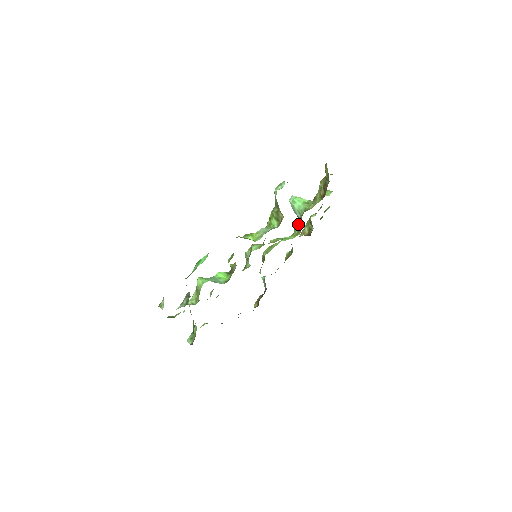
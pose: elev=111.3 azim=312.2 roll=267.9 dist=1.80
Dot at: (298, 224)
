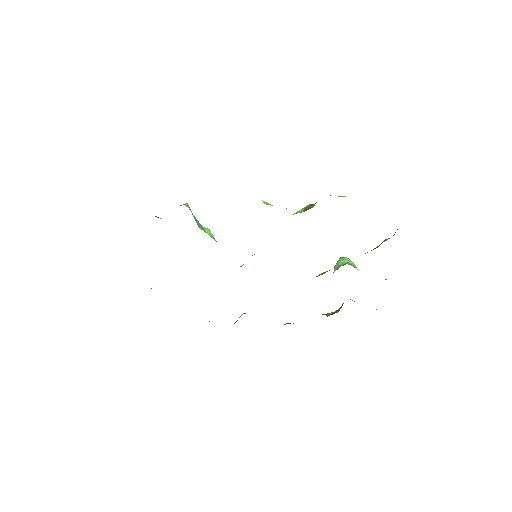
Dot at: (326, 271)
